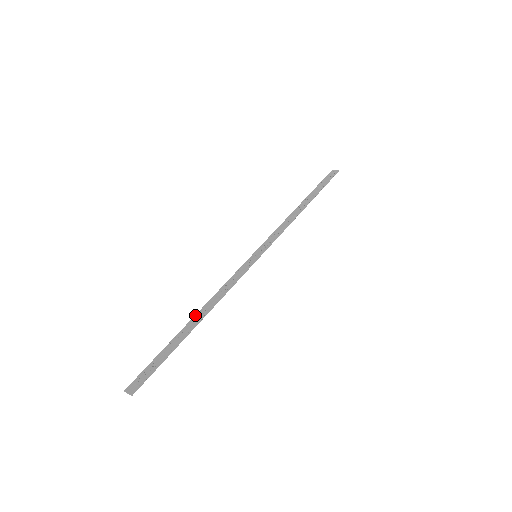
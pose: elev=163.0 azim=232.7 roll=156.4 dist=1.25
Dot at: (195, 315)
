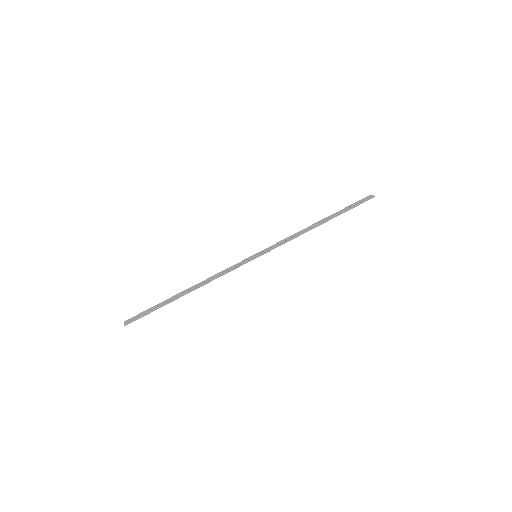
Dot at: (190, 287)
